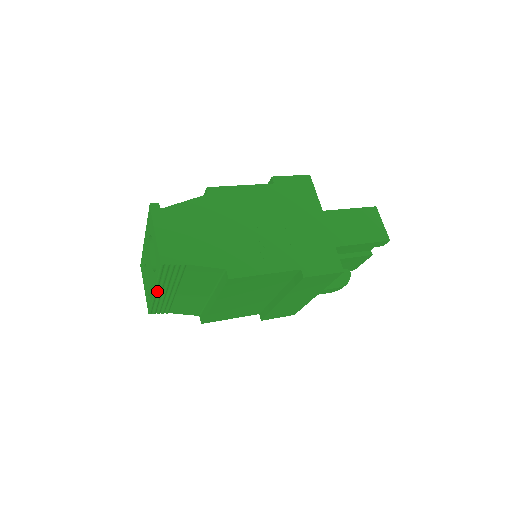
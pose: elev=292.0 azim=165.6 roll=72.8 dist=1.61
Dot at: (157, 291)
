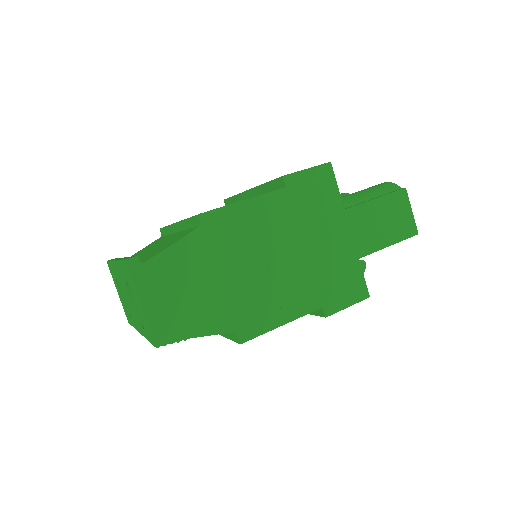
Dot at: occluded
